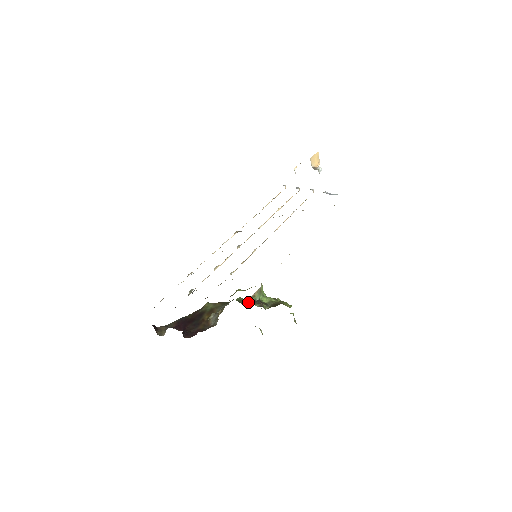
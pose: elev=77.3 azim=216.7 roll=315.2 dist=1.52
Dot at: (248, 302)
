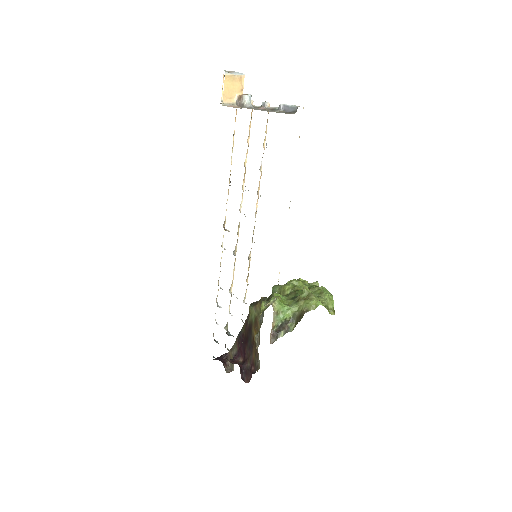
Dot at: (271, 338)
